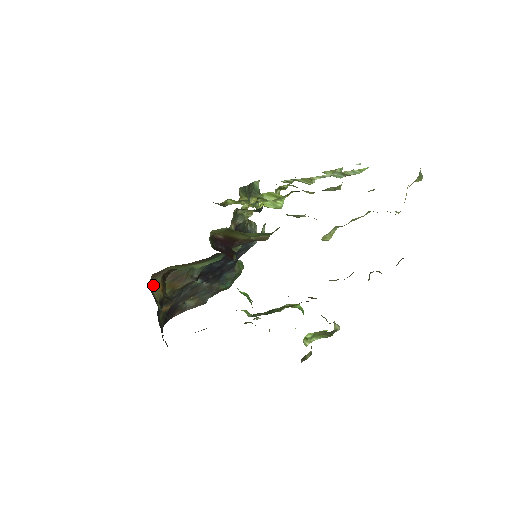
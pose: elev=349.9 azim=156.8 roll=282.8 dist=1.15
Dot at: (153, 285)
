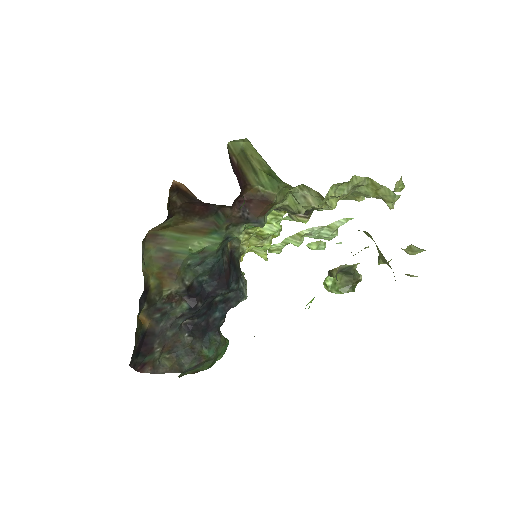
Dot at: (143, 258)
